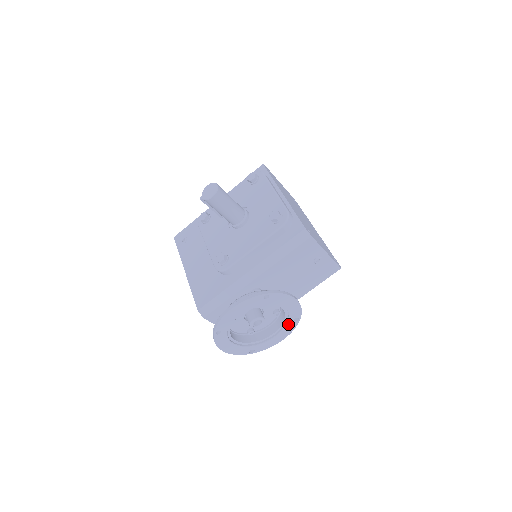
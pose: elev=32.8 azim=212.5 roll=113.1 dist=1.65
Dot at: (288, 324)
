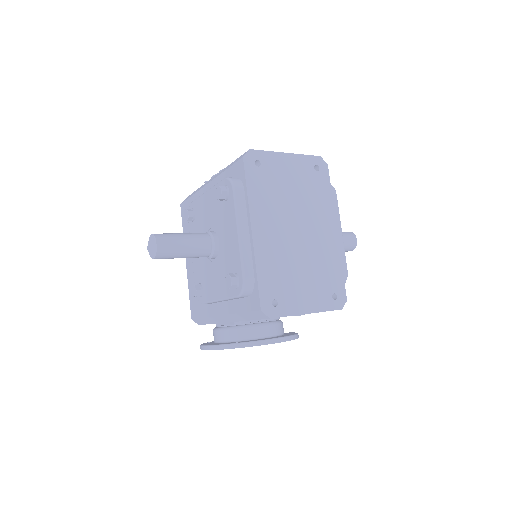
Dot at: occluded
